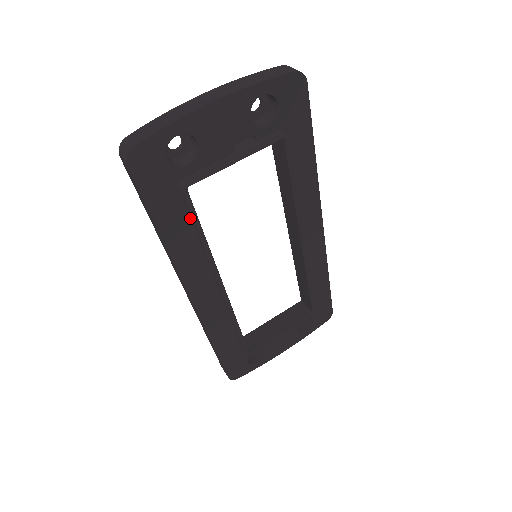
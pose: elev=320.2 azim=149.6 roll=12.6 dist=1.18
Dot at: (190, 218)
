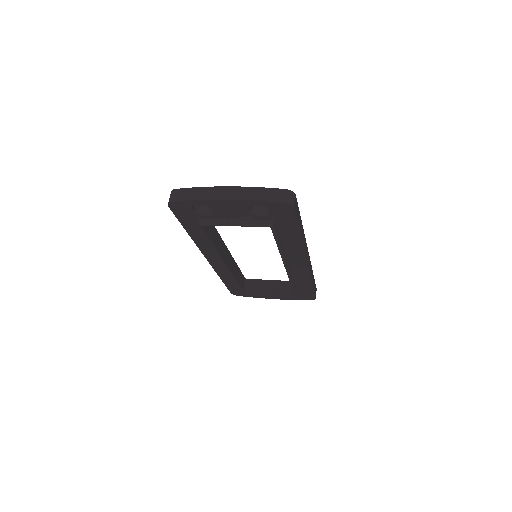
Dot at: occluded
